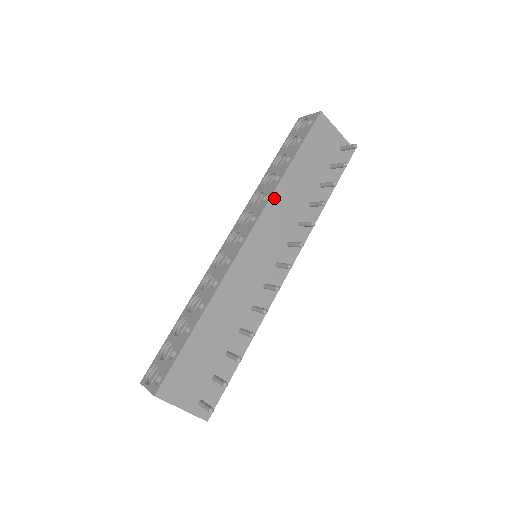
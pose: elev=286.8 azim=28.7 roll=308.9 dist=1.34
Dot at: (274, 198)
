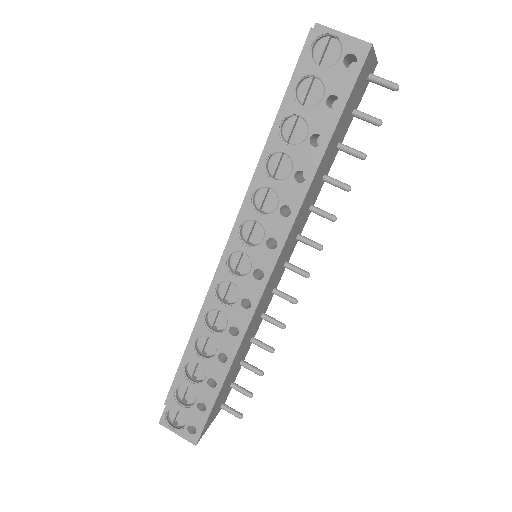
Dot at: (299, 212)
